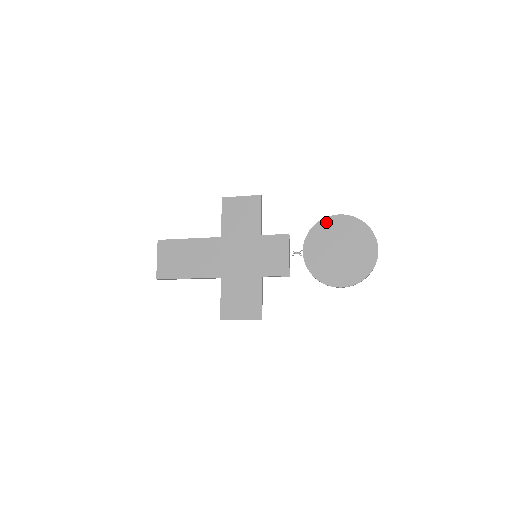
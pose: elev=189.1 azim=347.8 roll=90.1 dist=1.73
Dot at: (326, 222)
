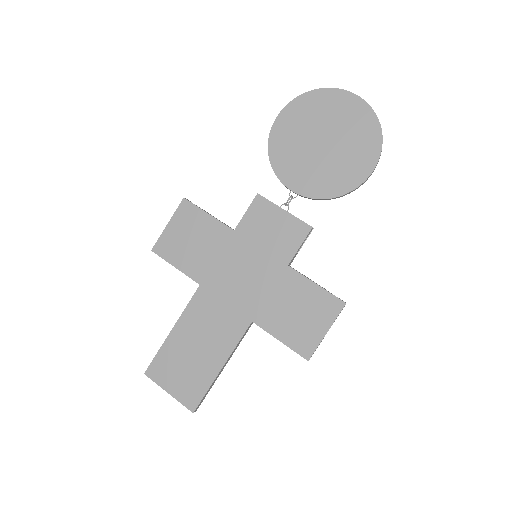
Dot at: (275, 139)
